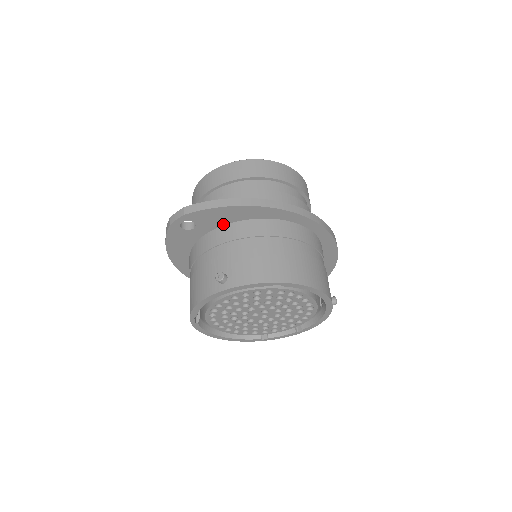
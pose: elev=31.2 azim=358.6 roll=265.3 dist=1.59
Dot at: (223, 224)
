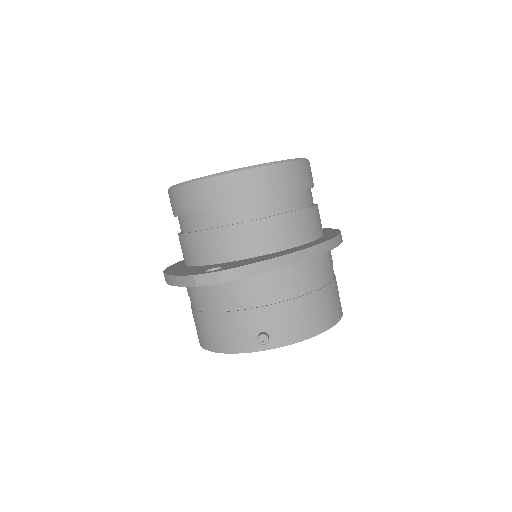
Dot at: occluded
